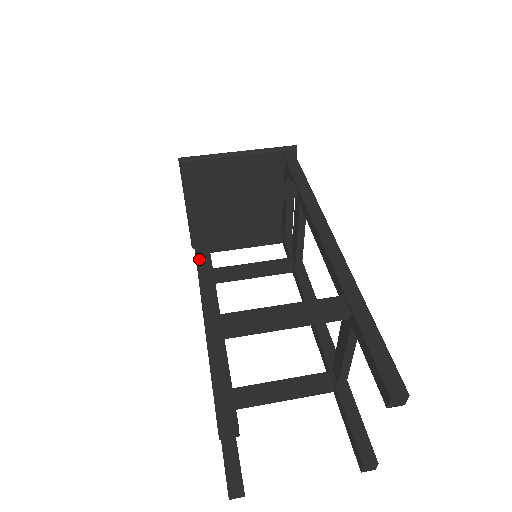
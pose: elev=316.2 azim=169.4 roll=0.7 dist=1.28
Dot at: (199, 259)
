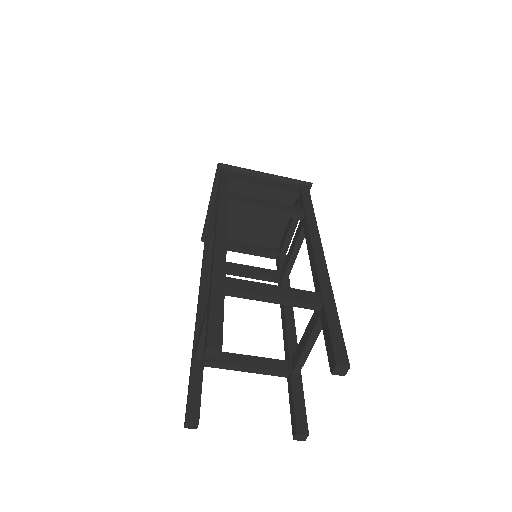
Dot at: (218, 236)
